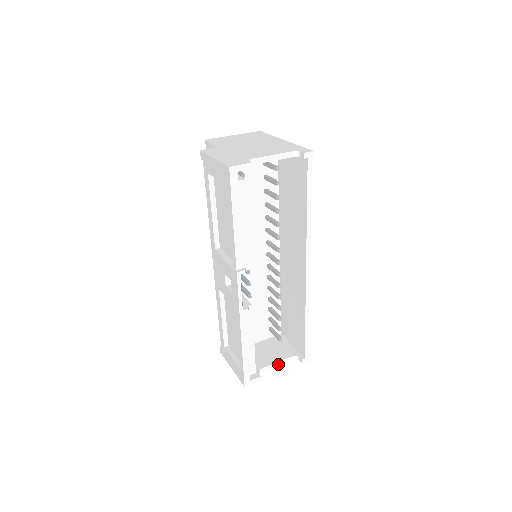
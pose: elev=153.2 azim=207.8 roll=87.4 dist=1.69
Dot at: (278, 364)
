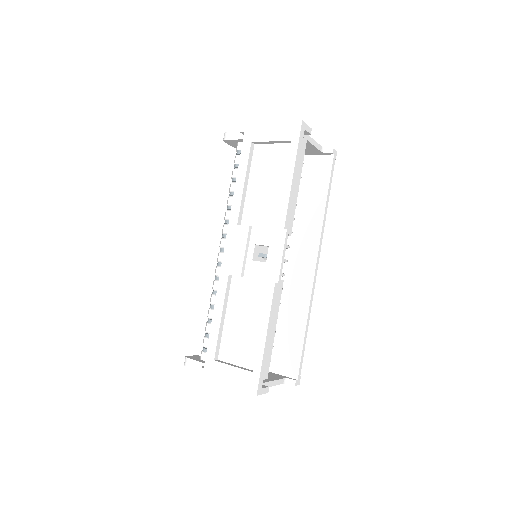
Dot at: (273, 384)
